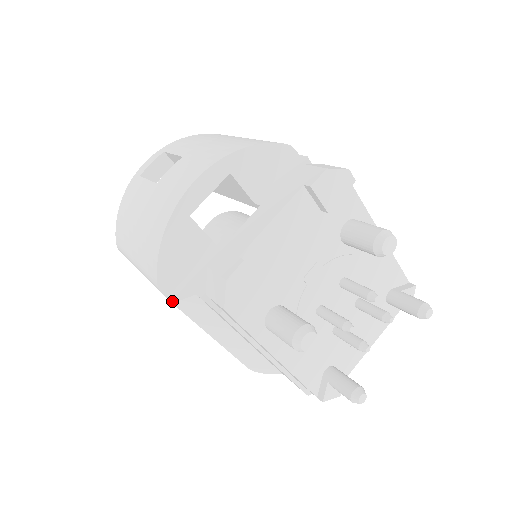
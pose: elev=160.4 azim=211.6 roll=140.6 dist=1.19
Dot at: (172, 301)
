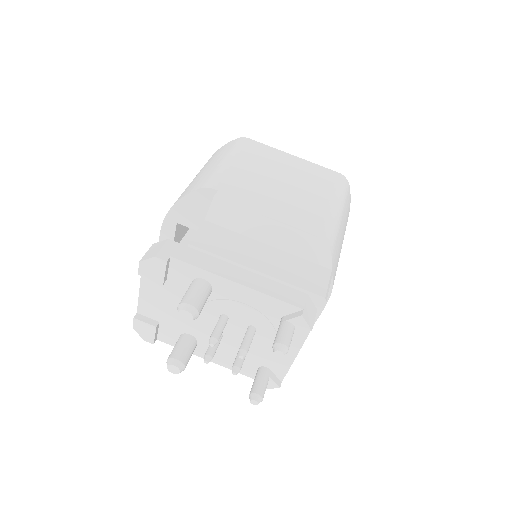
Dot at: occluded
